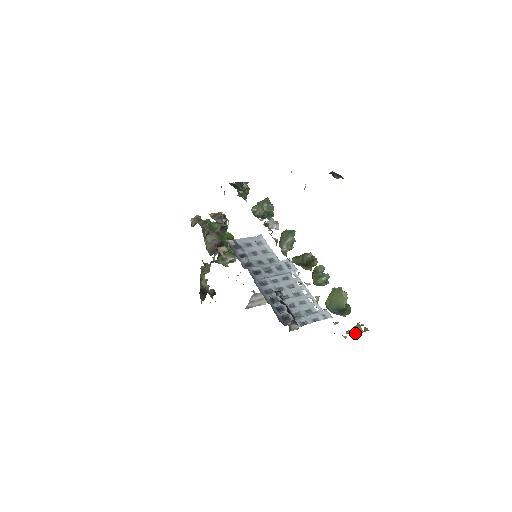
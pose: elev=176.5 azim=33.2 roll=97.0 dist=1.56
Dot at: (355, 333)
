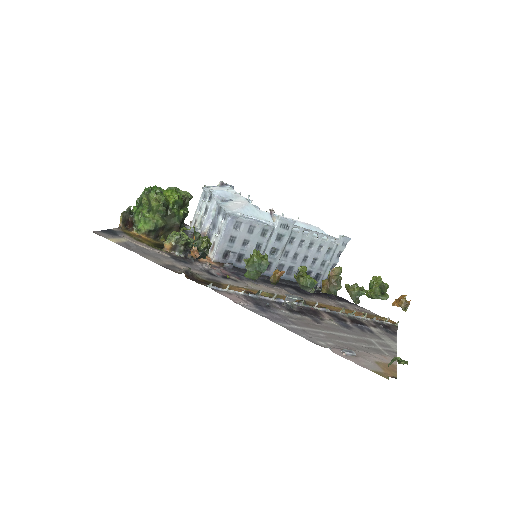
Dot at: (399, 304)
